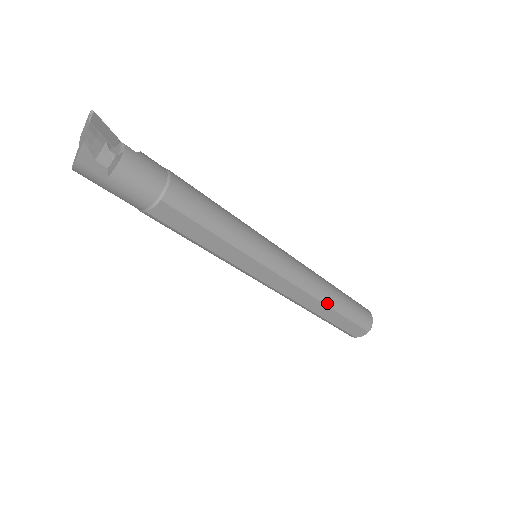
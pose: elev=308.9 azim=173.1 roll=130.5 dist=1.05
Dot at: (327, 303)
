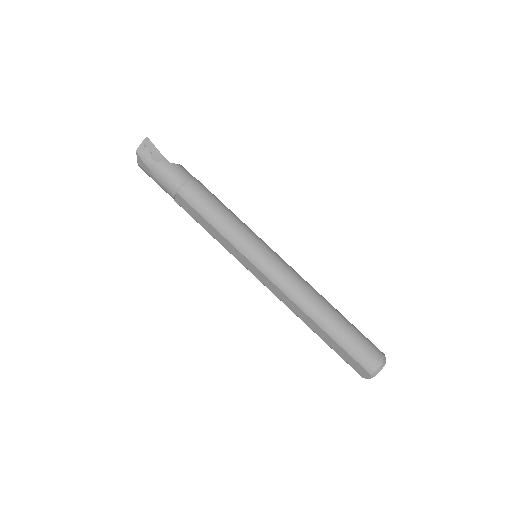
Dot at: (314, 319)
